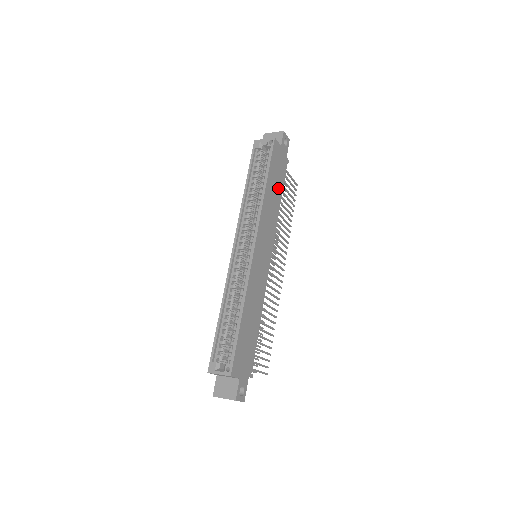
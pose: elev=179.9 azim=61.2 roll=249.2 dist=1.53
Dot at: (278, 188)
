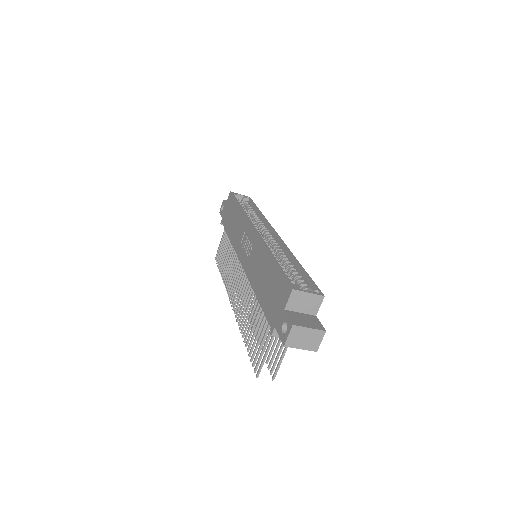
Dot at: occluded
